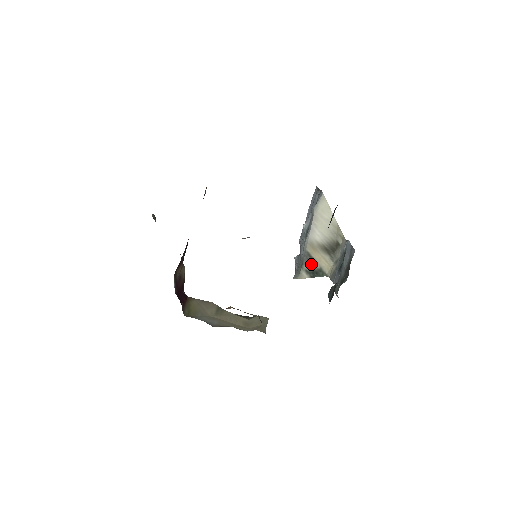
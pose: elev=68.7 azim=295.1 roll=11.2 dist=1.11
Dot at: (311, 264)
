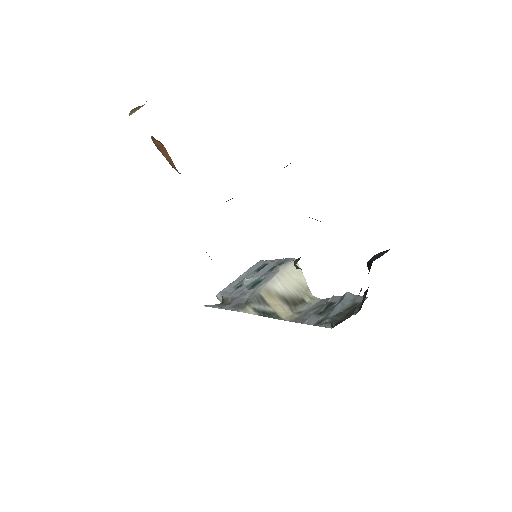
Dot at: (263, 305)
